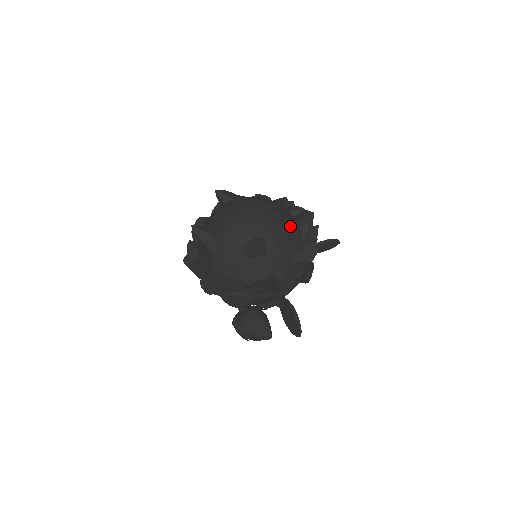
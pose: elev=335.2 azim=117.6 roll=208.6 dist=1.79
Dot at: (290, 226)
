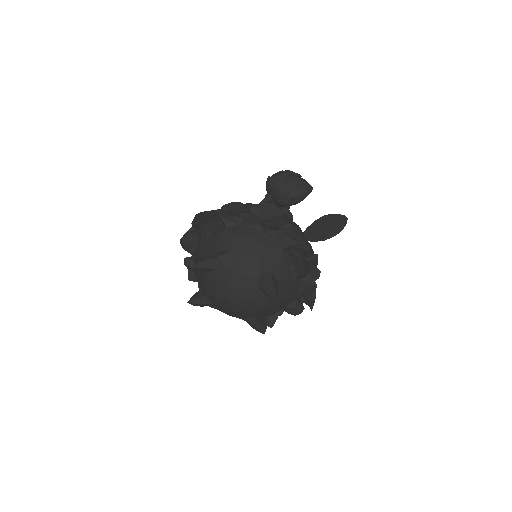
Dot at: (286, 288)
